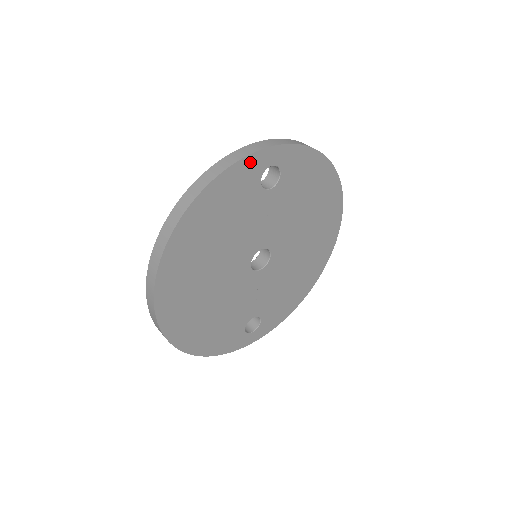
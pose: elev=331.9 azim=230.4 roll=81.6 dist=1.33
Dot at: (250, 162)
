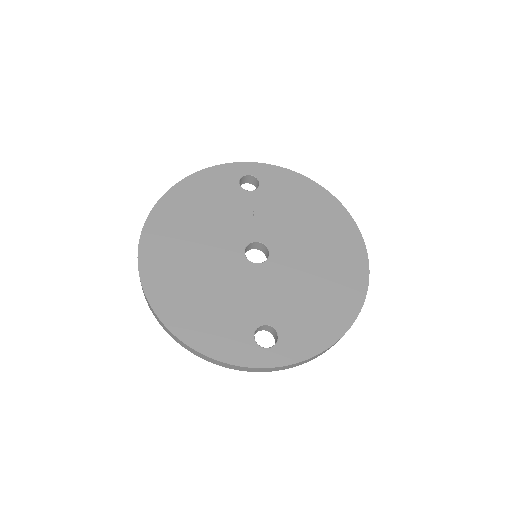
Dot at: (225, 169)
